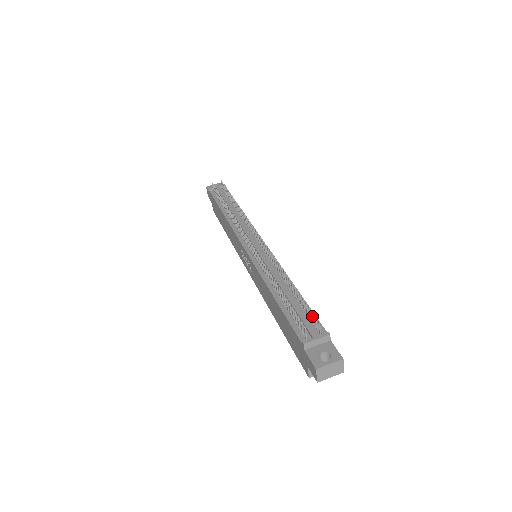
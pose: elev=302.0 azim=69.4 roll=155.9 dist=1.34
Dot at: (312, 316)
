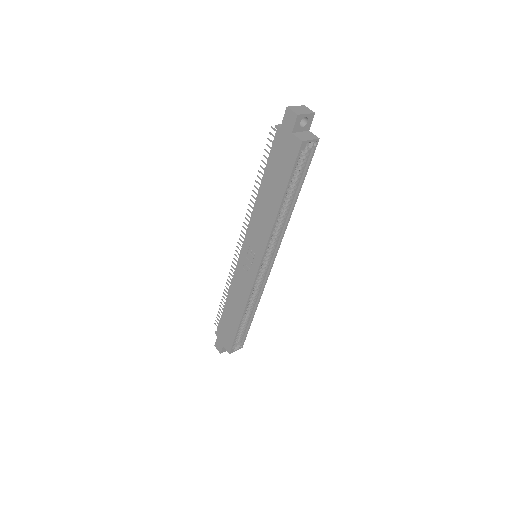
Dot at: occluded
